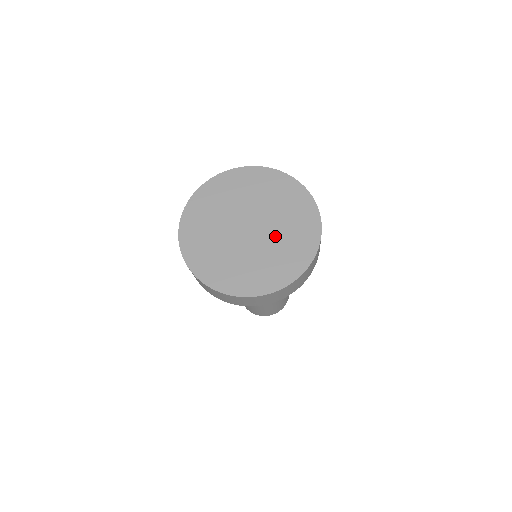
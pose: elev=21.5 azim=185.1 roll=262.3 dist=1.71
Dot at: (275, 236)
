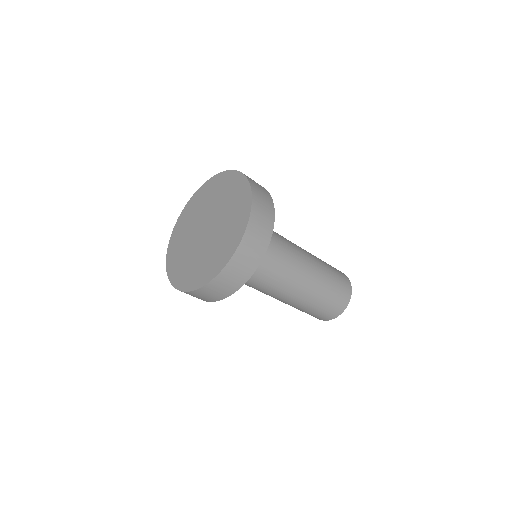
Dot at: (220, 226)
